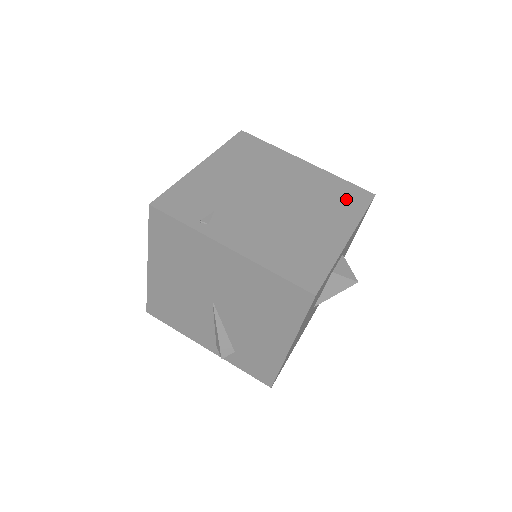
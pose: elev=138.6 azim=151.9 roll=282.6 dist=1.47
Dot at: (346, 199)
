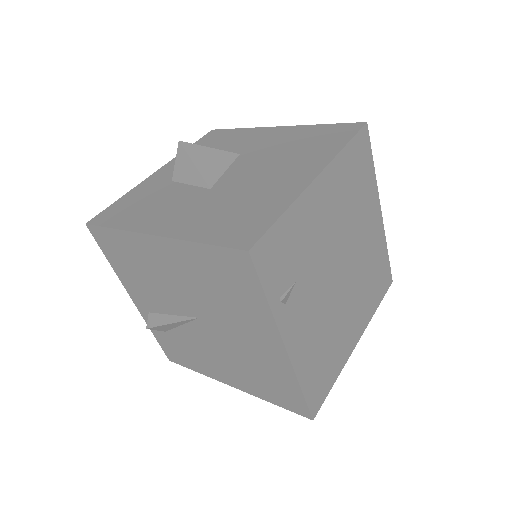
Dot at: (378, 284)
